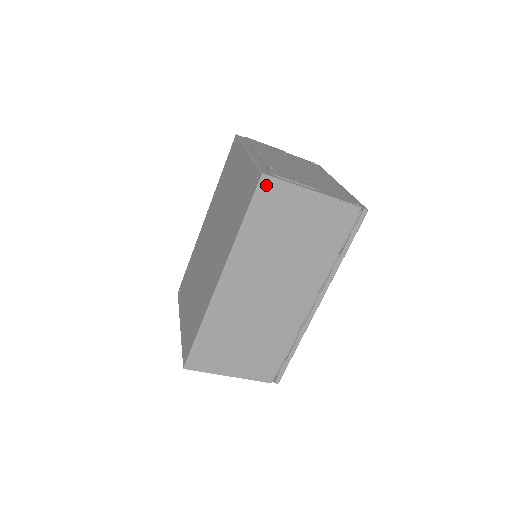
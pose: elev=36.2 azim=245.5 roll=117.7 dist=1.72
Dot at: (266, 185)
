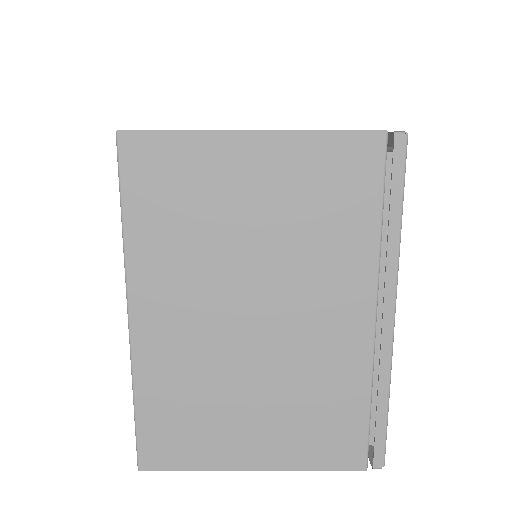
Dot at: occluded
